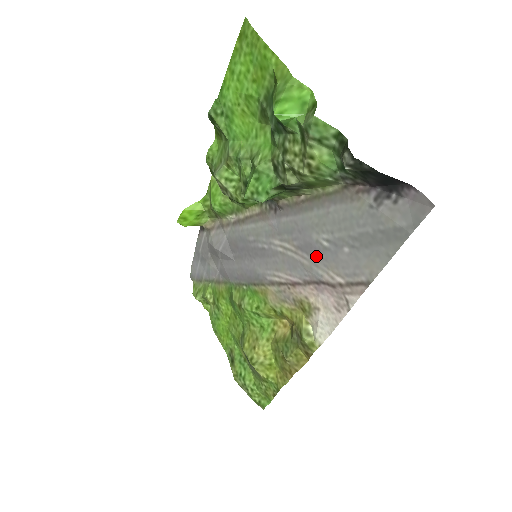
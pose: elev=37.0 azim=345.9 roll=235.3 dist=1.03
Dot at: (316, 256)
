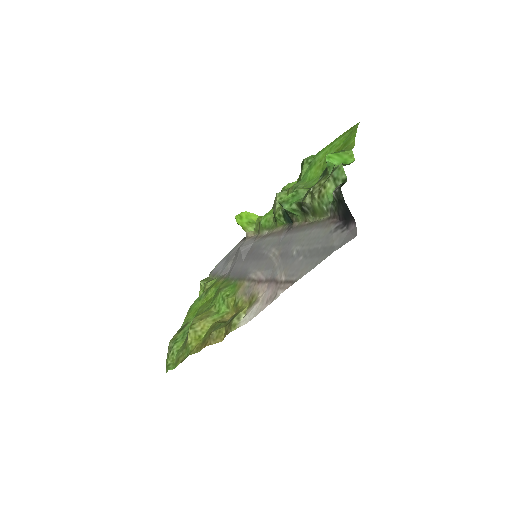
Dot at: (284, 261)
